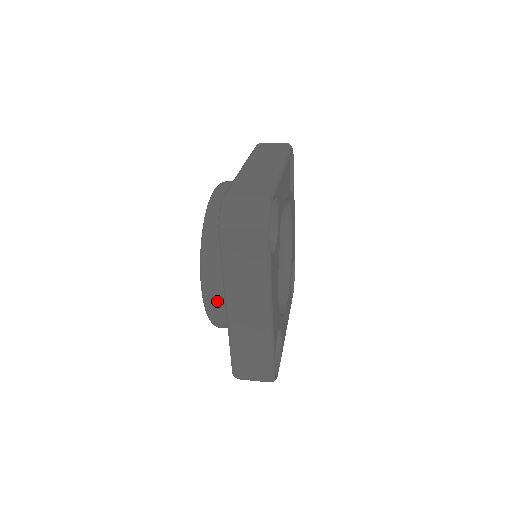
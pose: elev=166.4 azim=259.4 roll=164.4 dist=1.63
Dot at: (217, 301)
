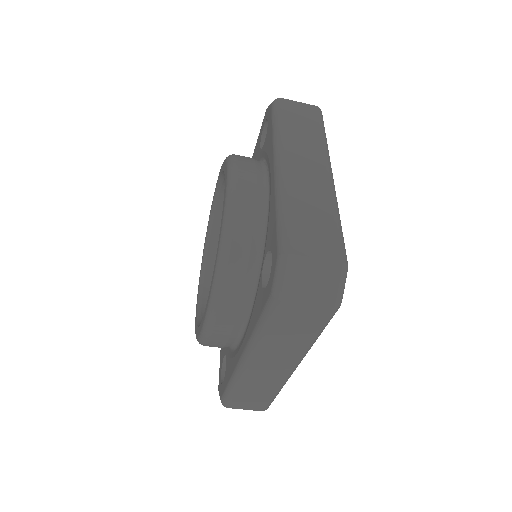
Dot at: (250, 187)
